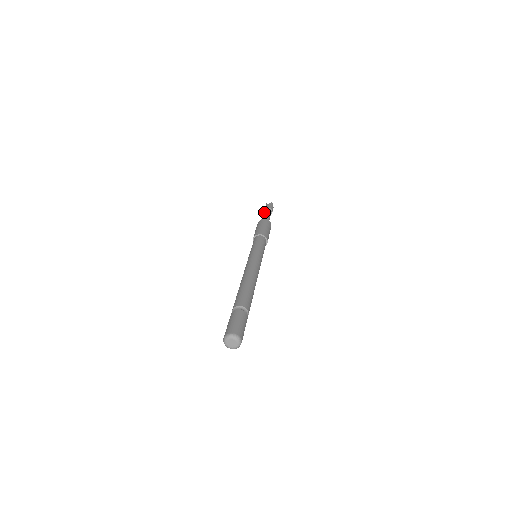
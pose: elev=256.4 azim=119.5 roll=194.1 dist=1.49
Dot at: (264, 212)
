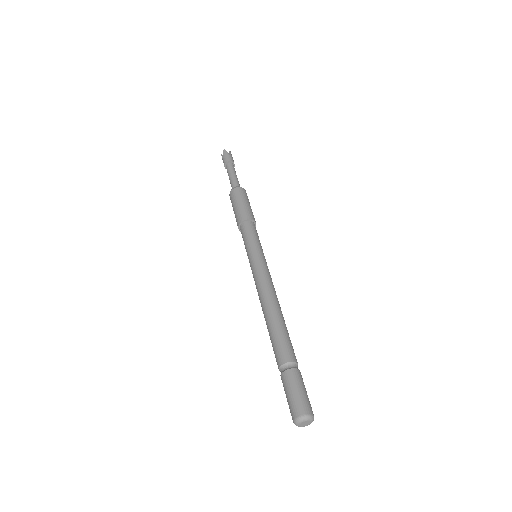
Dot at: occluded
